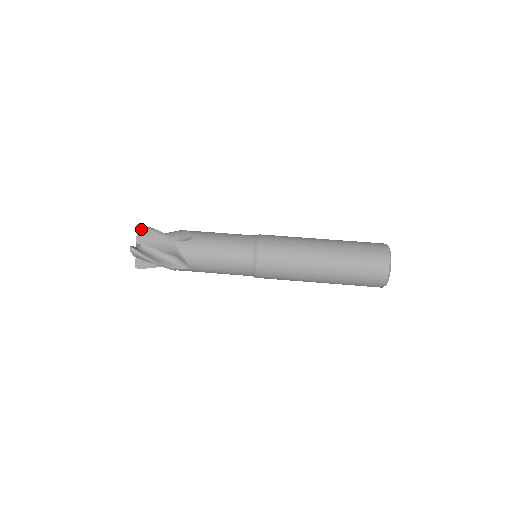
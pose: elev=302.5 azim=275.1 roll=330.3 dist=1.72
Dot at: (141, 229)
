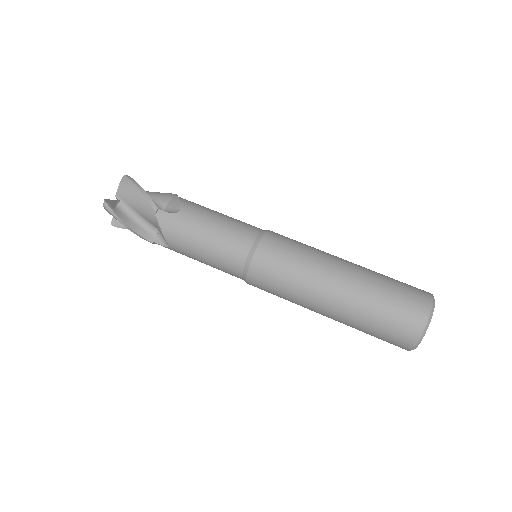
Dot at: (125, 181)
